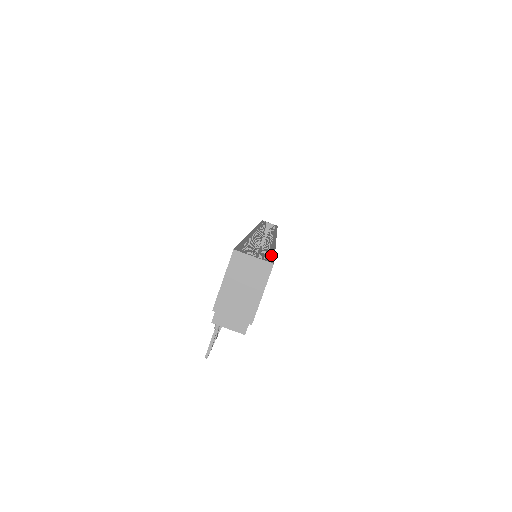
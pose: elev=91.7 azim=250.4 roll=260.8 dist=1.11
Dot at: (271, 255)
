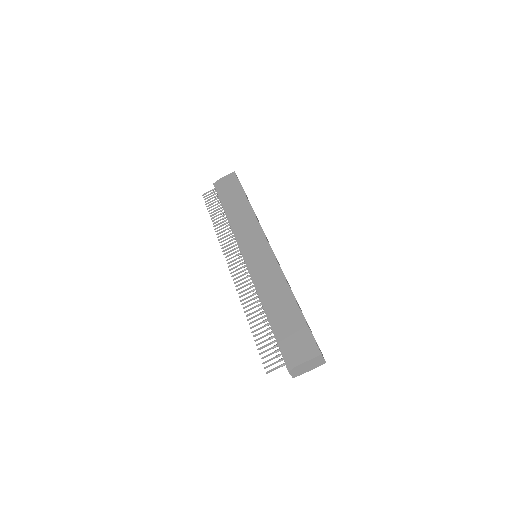
Dot at: occluded
